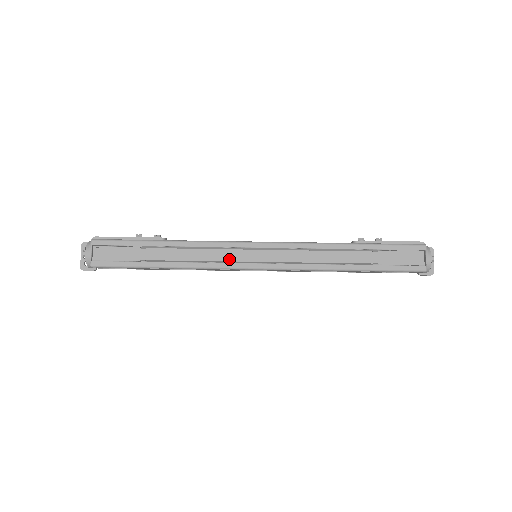
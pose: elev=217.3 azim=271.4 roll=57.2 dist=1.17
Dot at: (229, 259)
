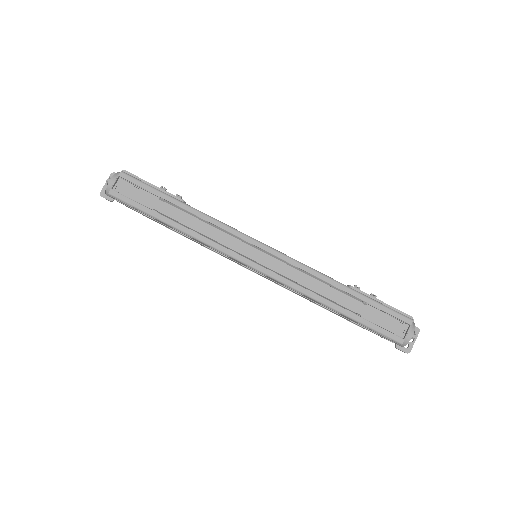
Dot at: (231, 246)
